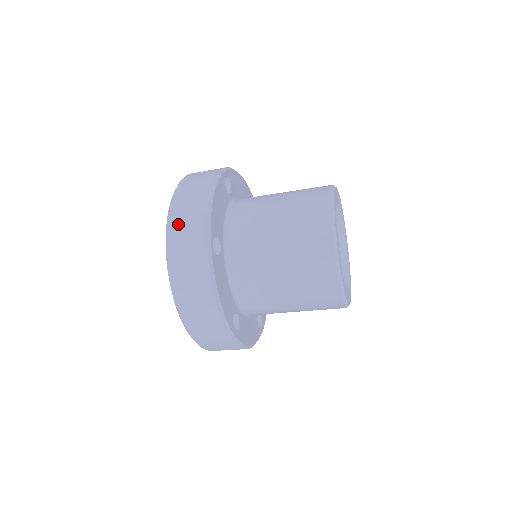
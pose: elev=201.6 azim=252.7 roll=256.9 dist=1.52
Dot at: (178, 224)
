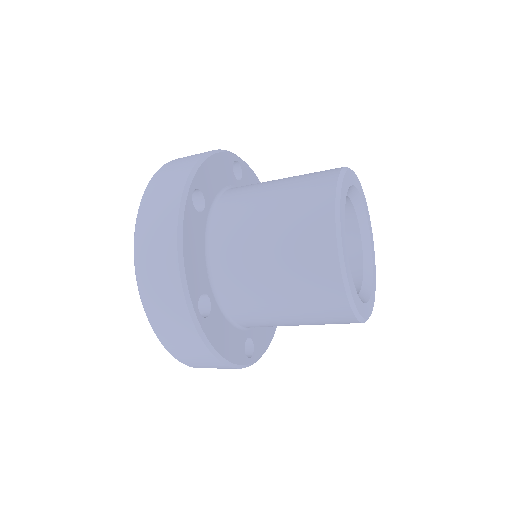
Dot at: (151, 294)
